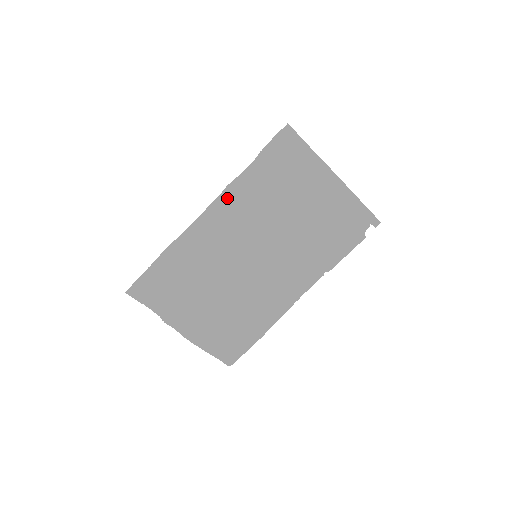
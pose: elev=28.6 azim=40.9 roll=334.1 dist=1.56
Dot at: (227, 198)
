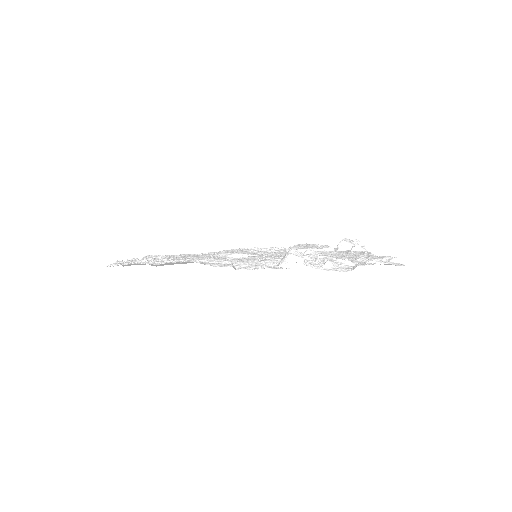
Dot at: (288, 254)
